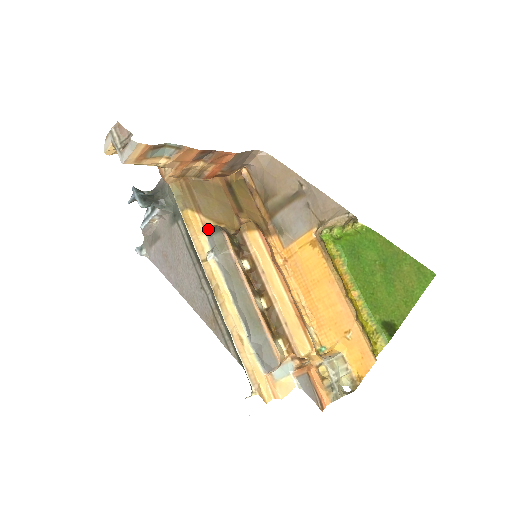
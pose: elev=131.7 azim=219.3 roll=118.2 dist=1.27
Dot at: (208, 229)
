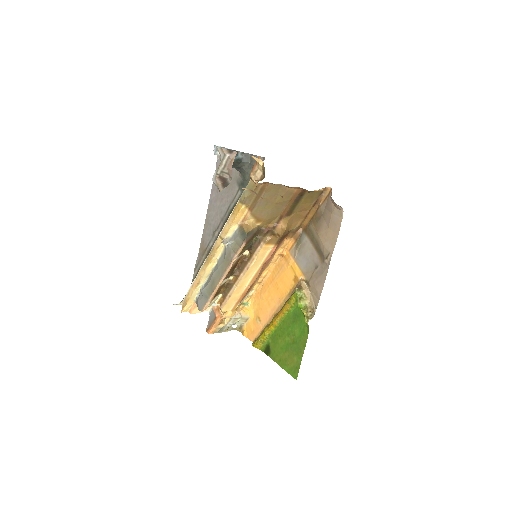
Dot at: (243, 224)
